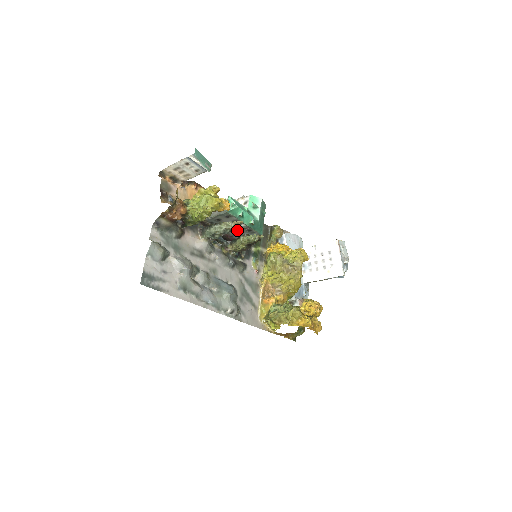
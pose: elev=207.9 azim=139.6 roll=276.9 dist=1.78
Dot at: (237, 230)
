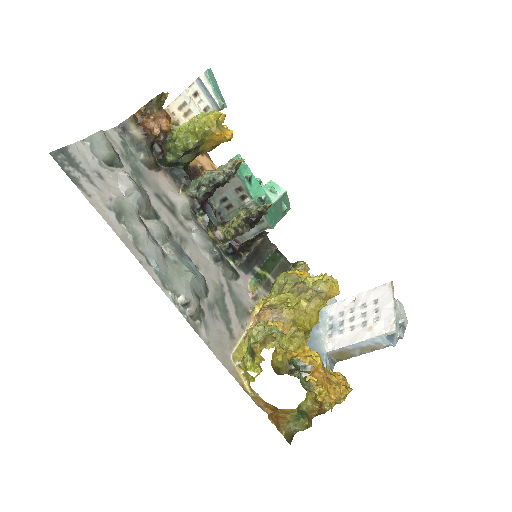
Dot at: occluded
